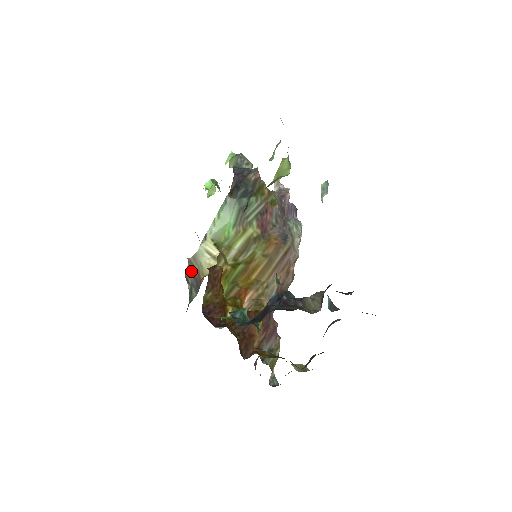
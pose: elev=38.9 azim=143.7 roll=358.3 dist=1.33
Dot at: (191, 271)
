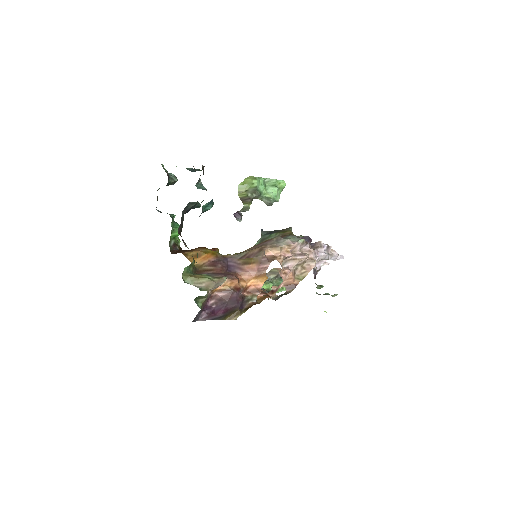
Dot at: occluded
